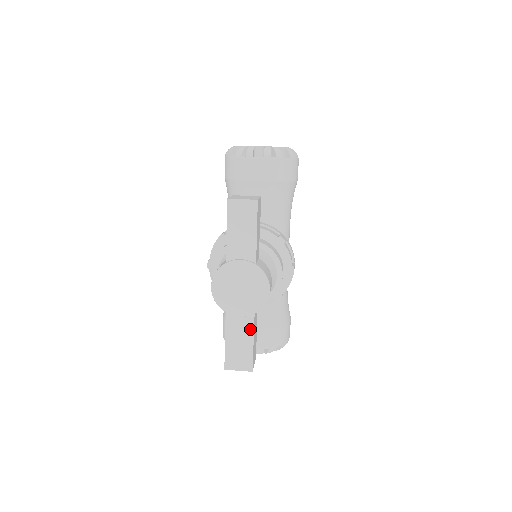
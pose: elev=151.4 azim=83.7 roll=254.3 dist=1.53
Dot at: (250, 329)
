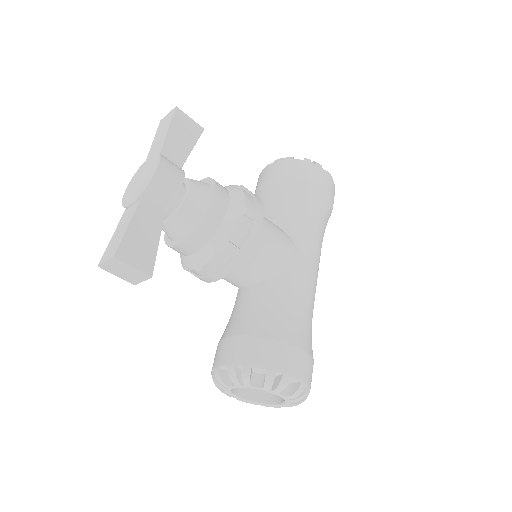
Dot at: (133, 214)
